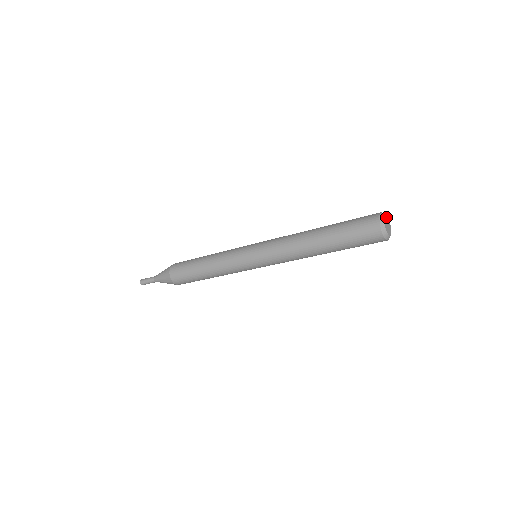
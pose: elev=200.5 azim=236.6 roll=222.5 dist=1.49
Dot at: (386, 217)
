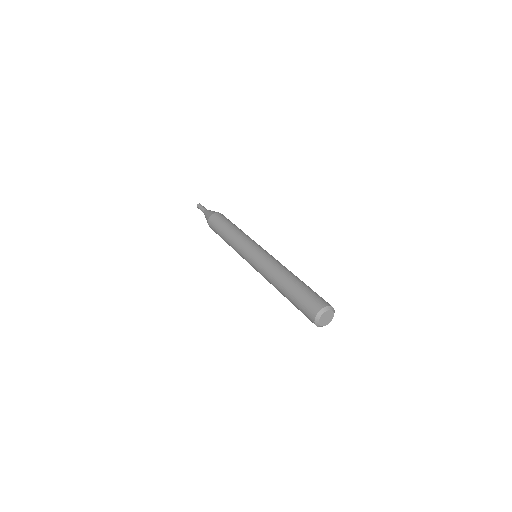
Dot at: (327, 312)
